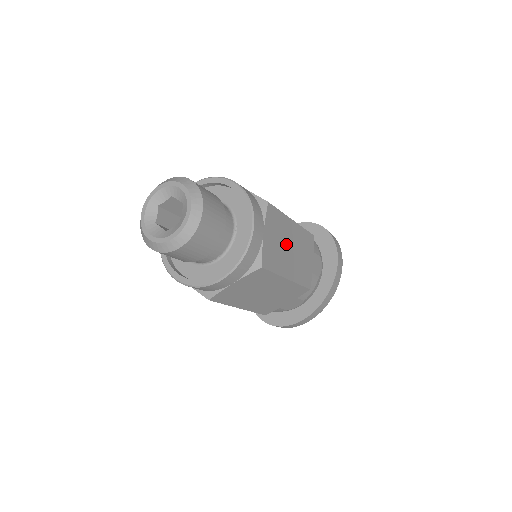
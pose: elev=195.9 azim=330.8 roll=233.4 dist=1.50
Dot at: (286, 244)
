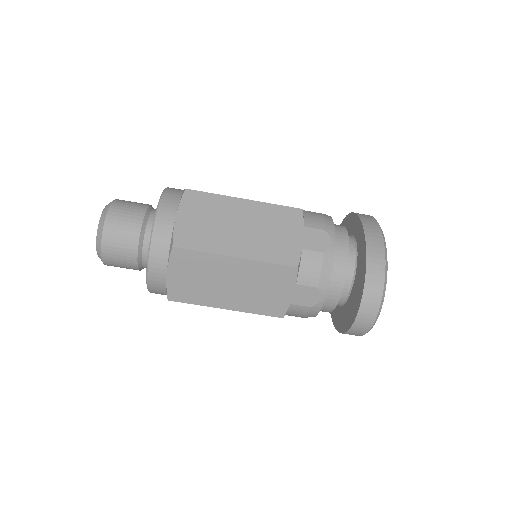
Dot at: occluded
